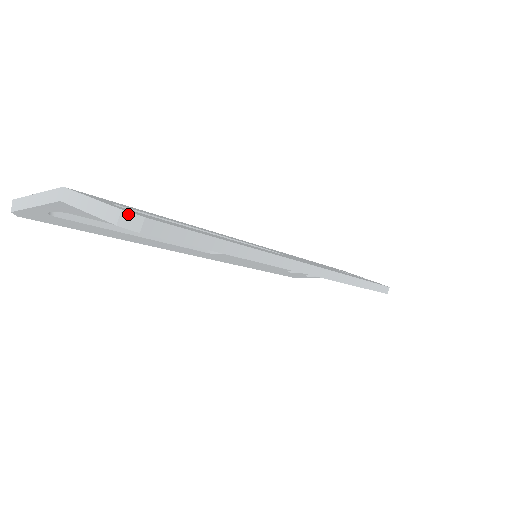
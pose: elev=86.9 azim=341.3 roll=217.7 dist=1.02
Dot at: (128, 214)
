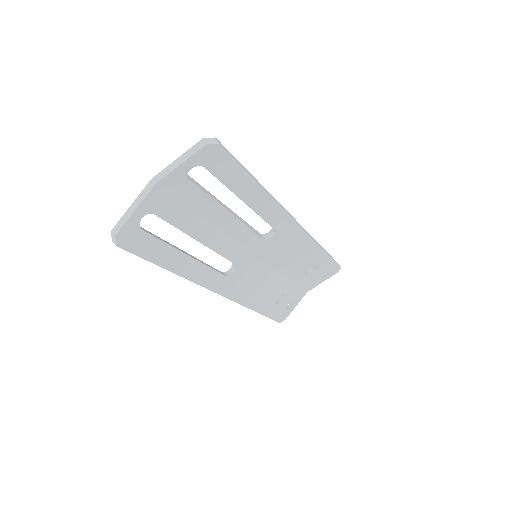
Dot at: (207, 139)
